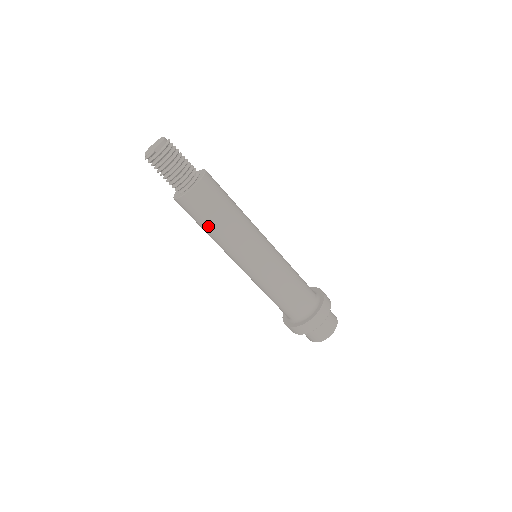
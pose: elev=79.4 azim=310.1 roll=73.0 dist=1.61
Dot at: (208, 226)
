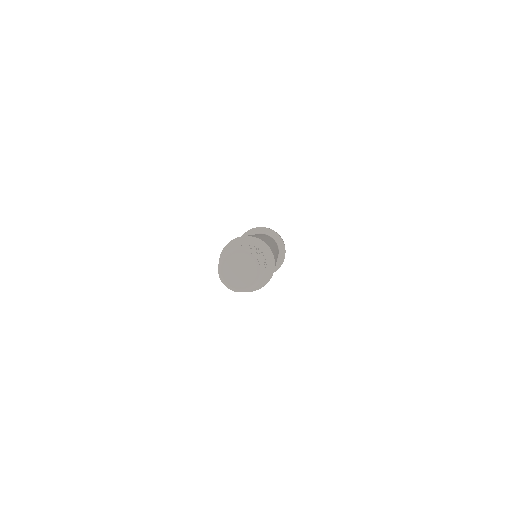
Dot at: occluded
